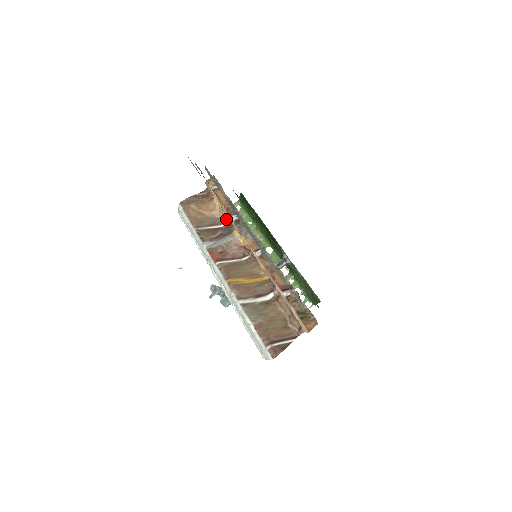
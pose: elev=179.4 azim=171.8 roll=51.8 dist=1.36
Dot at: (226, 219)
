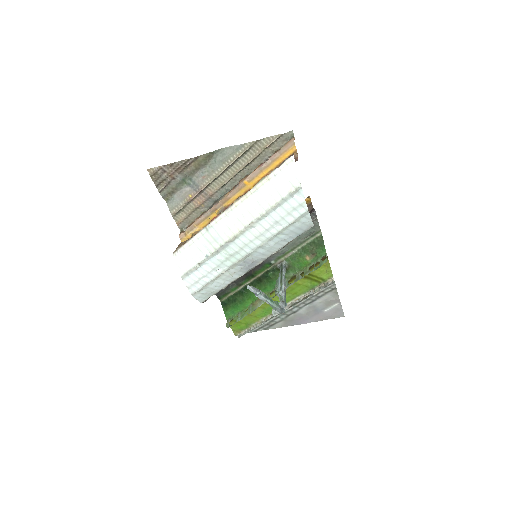
Dot at: occluded
